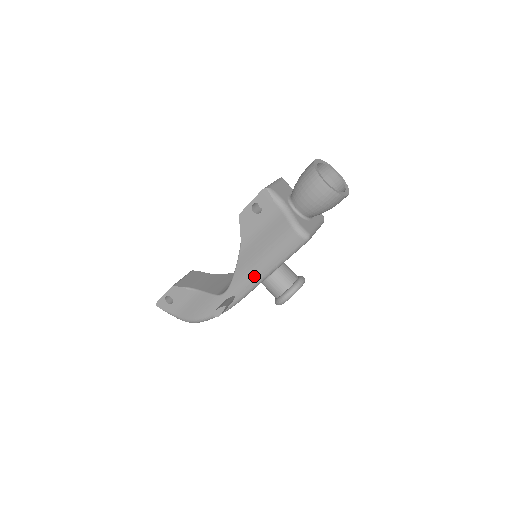
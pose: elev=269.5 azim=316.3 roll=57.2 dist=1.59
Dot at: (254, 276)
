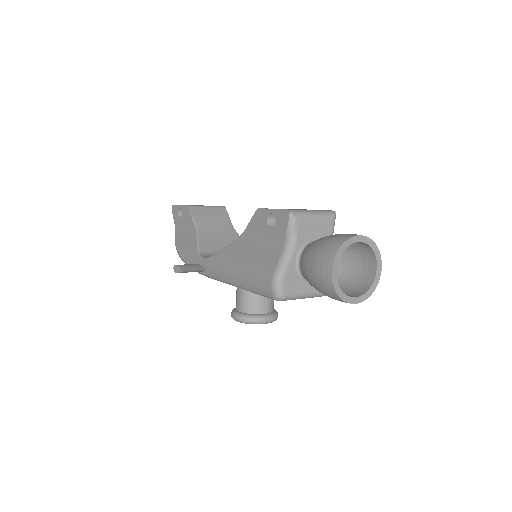
Dot at: (225, 273)
